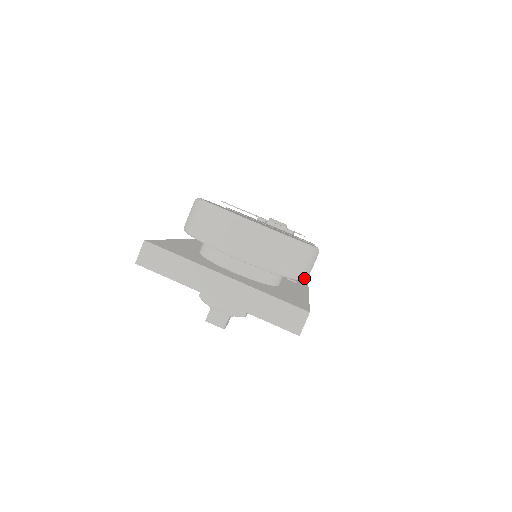
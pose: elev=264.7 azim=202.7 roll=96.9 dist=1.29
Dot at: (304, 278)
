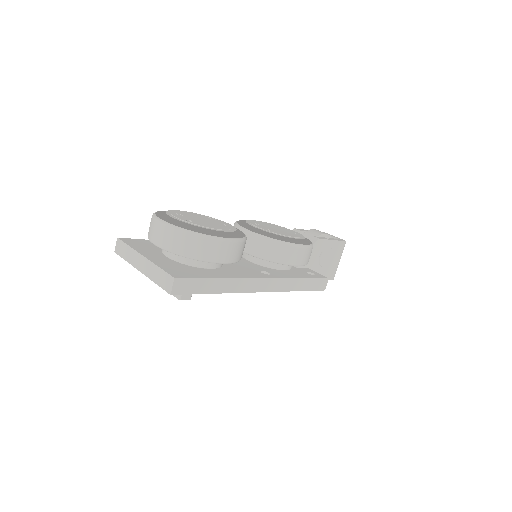
Dot at: (209, 260)
